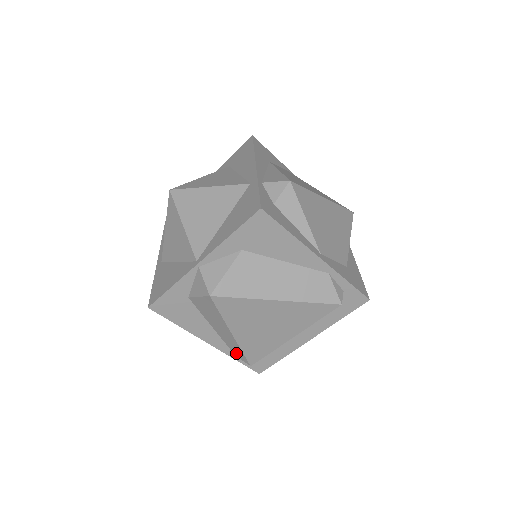
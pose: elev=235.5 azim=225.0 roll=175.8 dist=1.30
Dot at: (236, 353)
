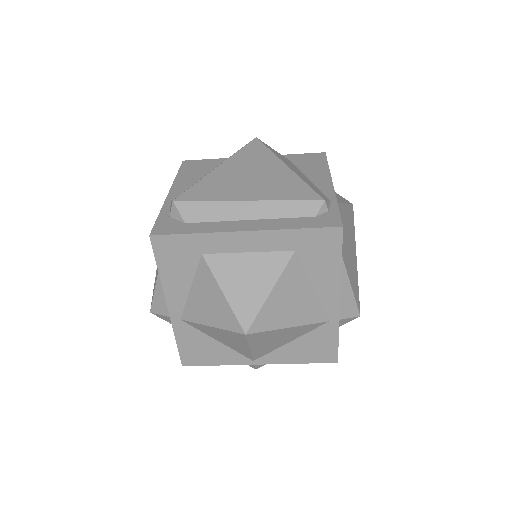
Dot at: occluded
